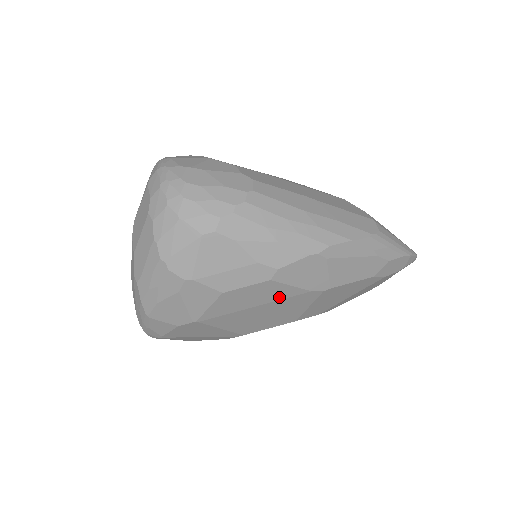
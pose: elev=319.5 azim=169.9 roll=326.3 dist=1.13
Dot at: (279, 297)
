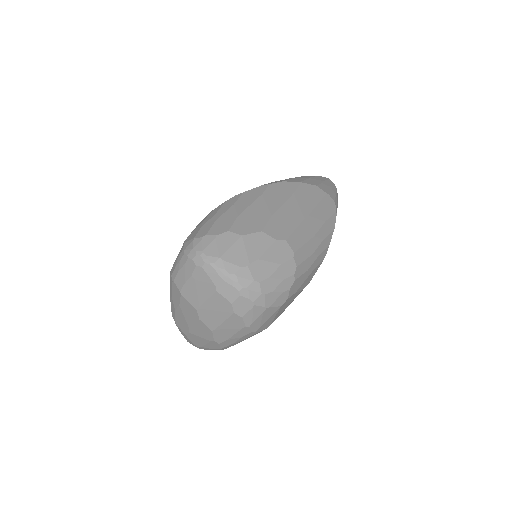
Dot at: occluded
